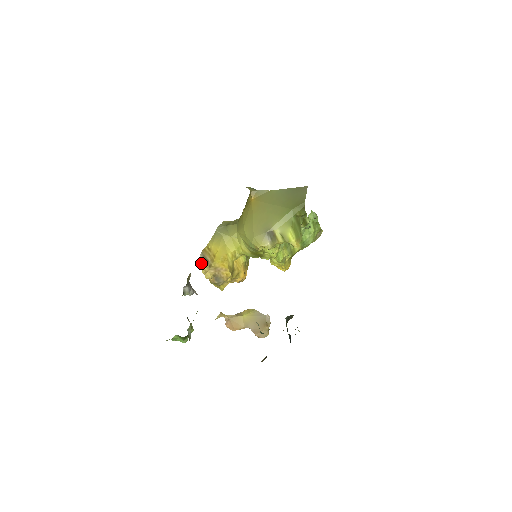
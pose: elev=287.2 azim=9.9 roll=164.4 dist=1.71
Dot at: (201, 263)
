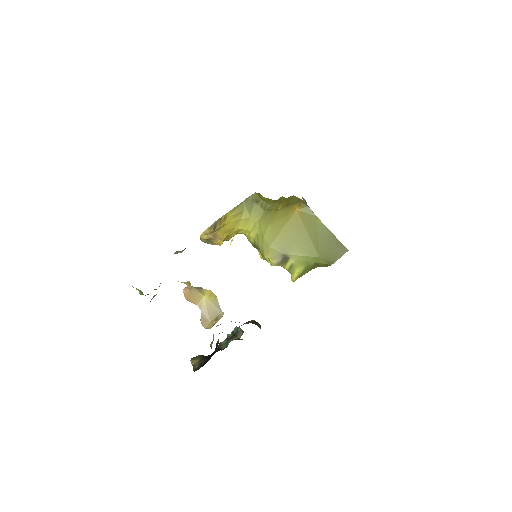
Dot at: (208, 227)
